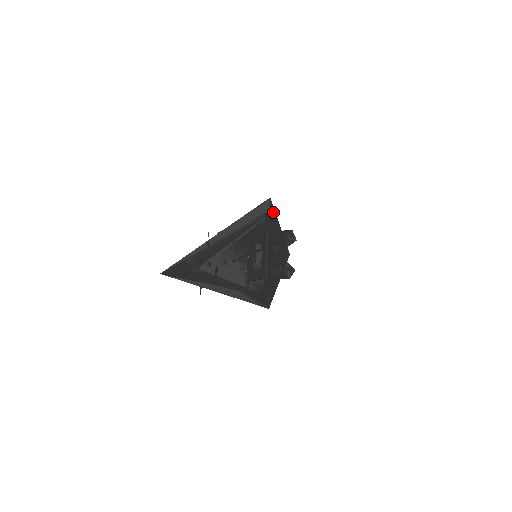
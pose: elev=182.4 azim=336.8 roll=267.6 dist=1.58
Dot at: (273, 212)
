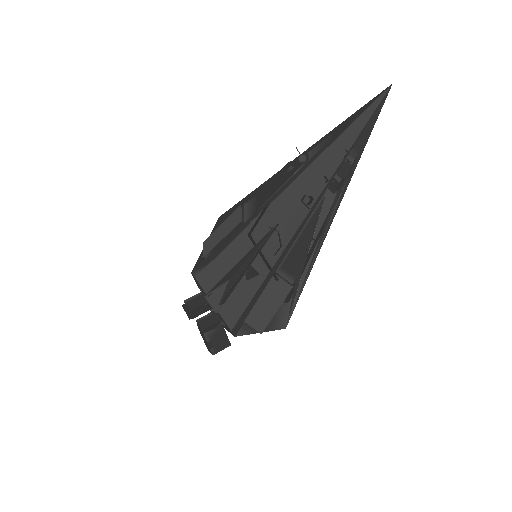
Dot at: occluded
